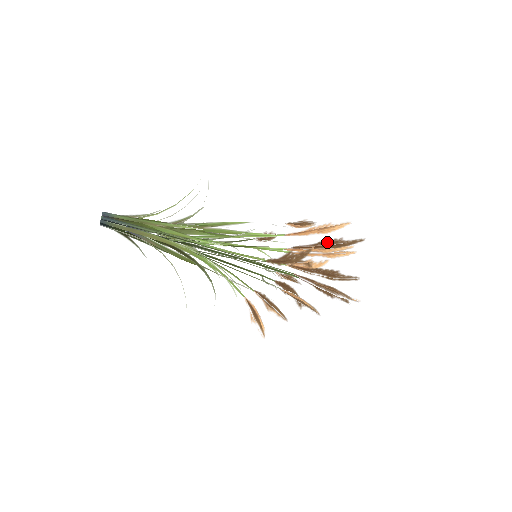
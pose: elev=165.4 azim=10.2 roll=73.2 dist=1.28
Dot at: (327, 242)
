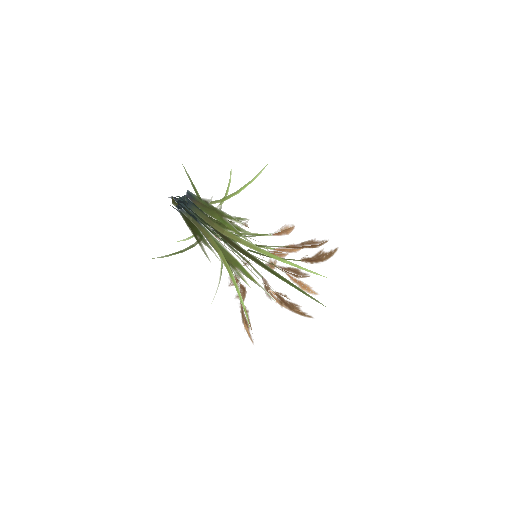
Dot at: (309, 242)
